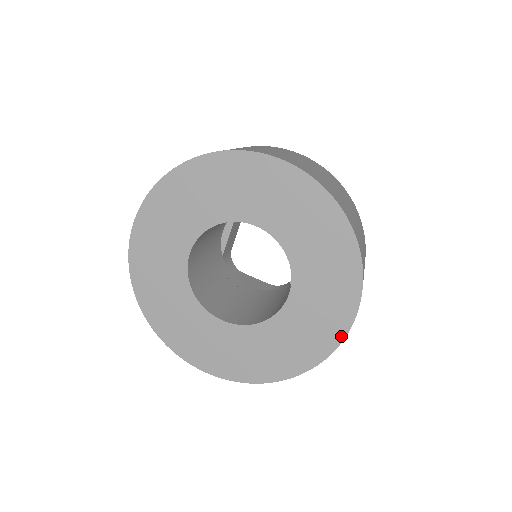
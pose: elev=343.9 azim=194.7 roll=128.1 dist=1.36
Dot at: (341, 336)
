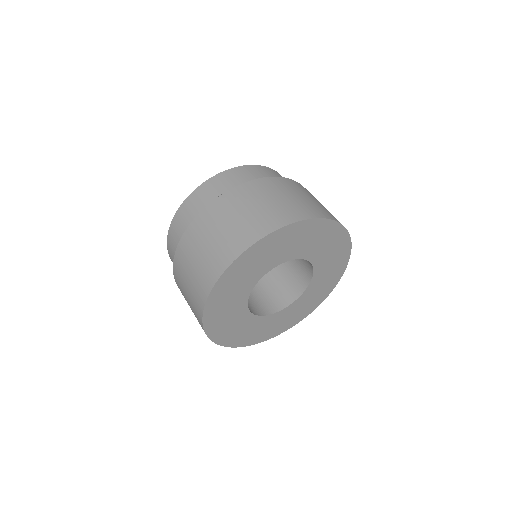
Dot at: (333, 288)
